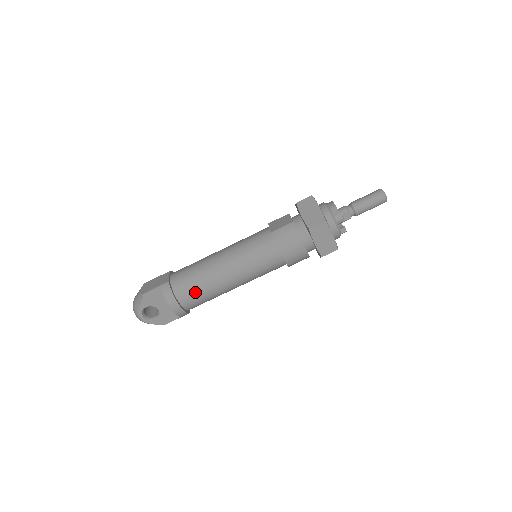
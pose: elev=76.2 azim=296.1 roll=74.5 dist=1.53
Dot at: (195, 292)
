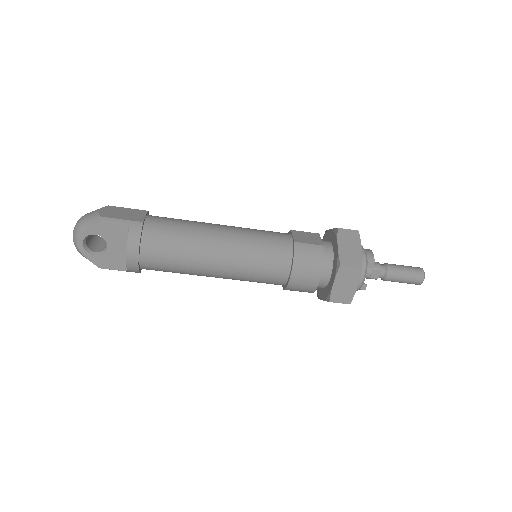
Dot at: (167, 254)
